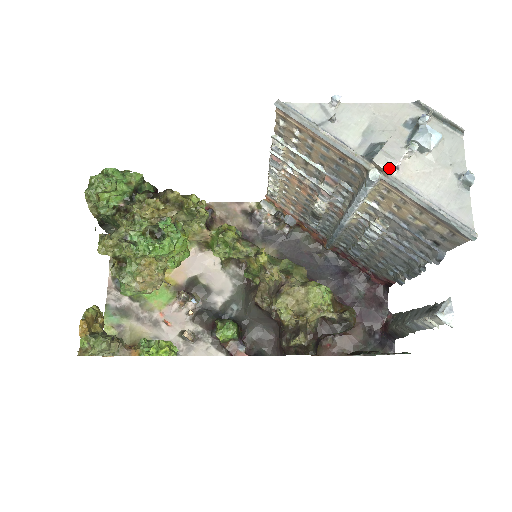
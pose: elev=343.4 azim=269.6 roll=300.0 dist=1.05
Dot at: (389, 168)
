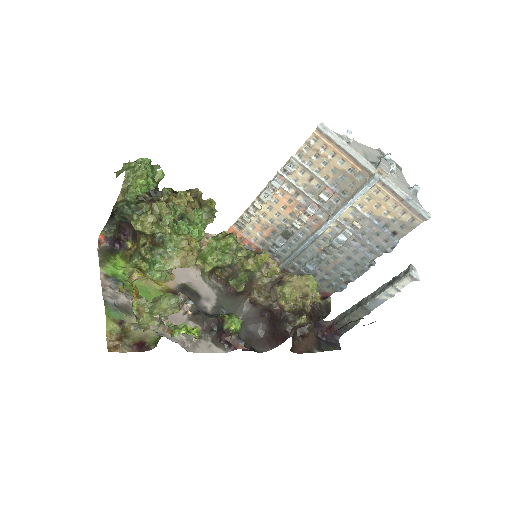
Dot at: (388, 172)
